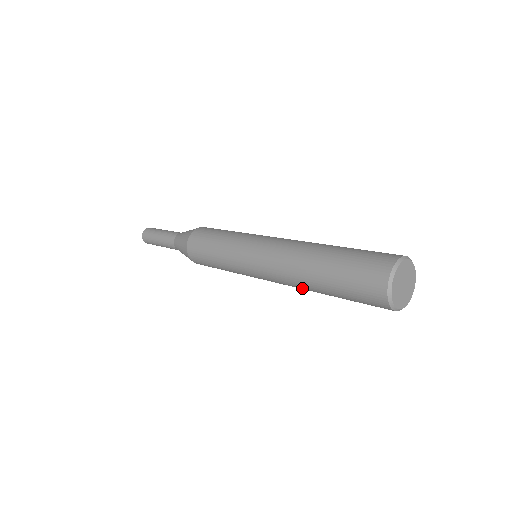
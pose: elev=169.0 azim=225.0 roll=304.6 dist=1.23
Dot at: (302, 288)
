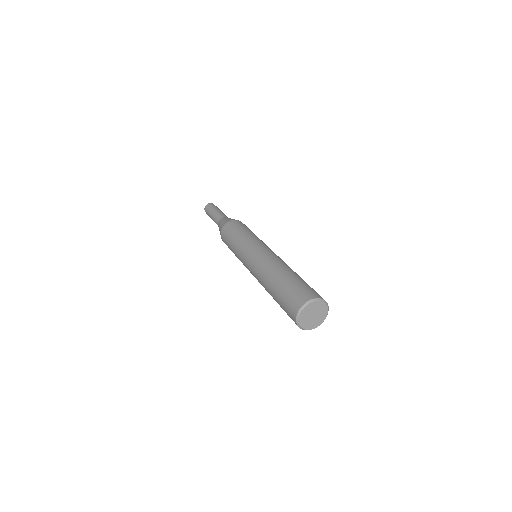
Dot at: (265, 289)
